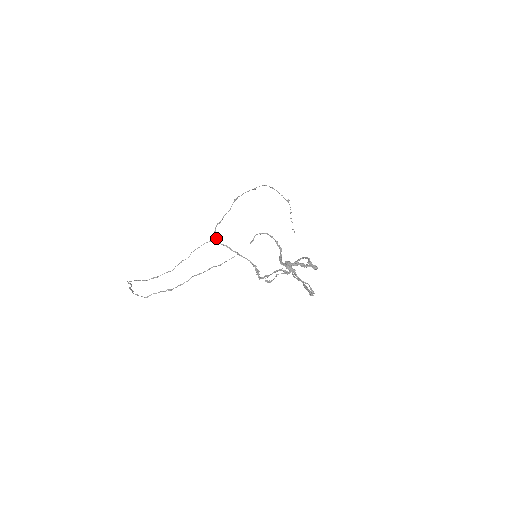
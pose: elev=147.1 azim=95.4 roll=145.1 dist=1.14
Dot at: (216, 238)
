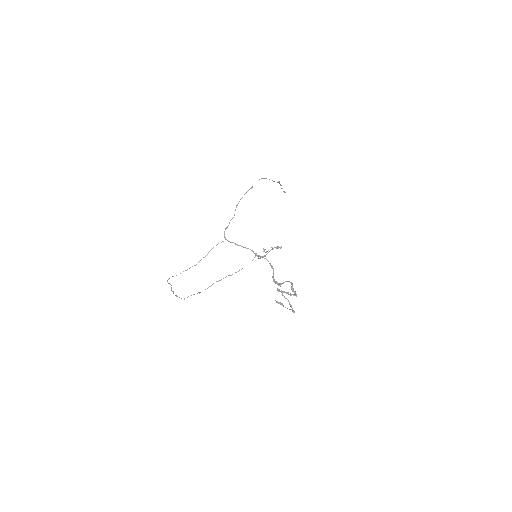
Dot at: (226, 239)
